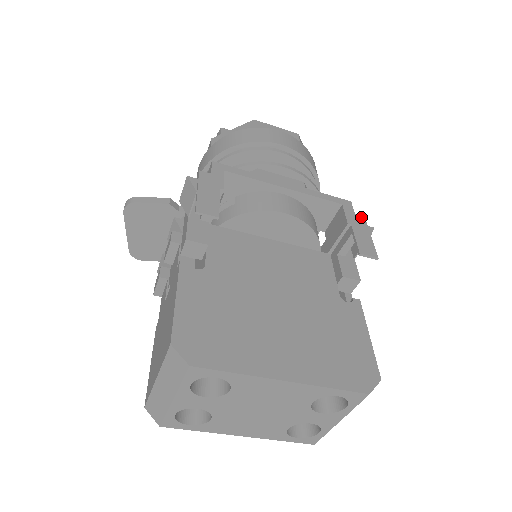
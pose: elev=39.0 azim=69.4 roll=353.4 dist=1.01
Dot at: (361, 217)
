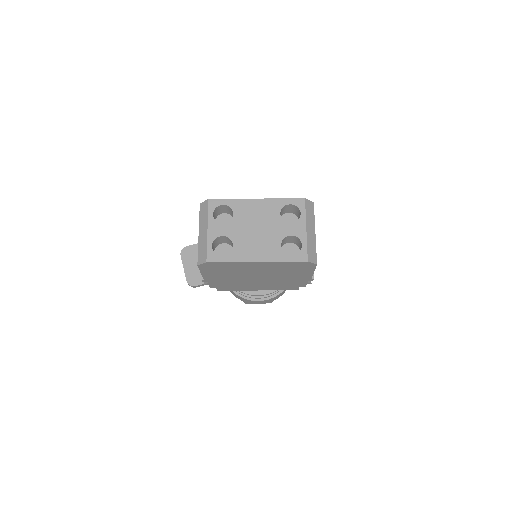
Dot at: occluded
